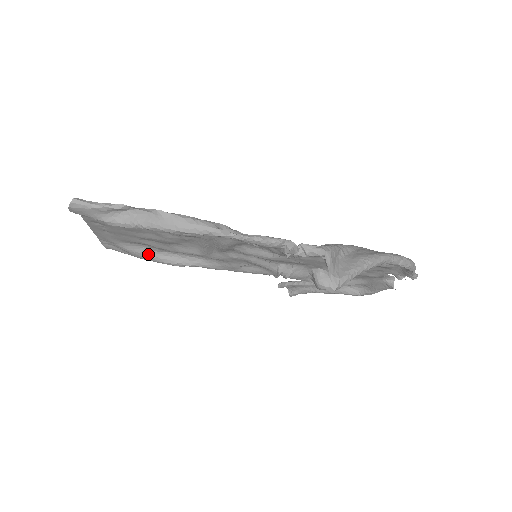
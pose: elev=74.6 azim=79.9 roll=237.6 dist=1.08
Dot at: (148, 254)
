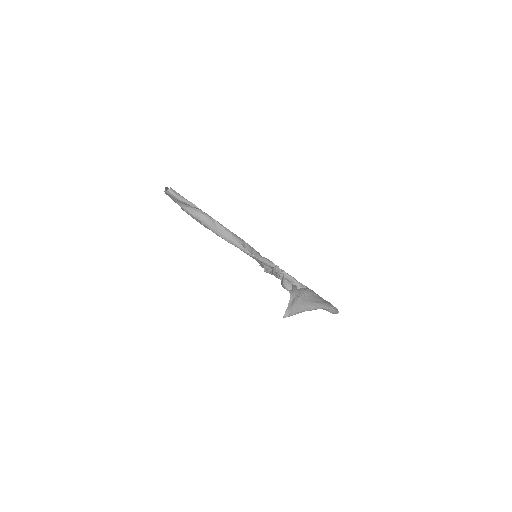
Dot at: occluded
